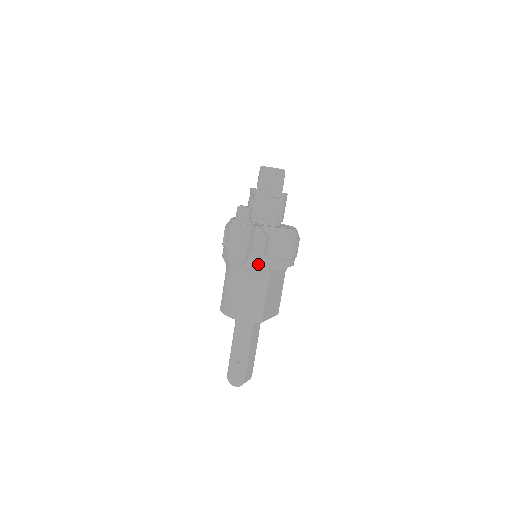
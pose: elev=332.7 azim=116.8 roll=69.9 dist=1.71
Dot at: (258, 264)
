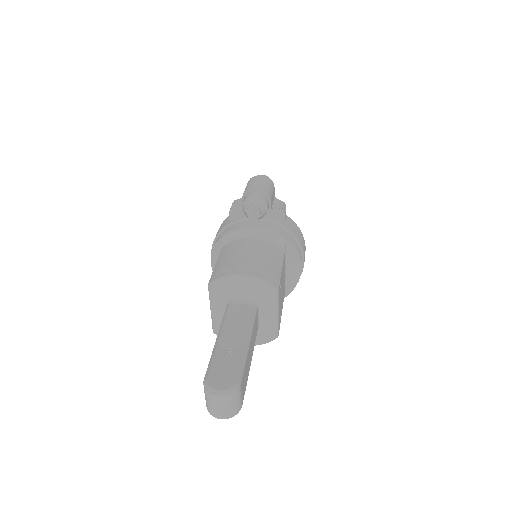
Dot at: (275, 229)
